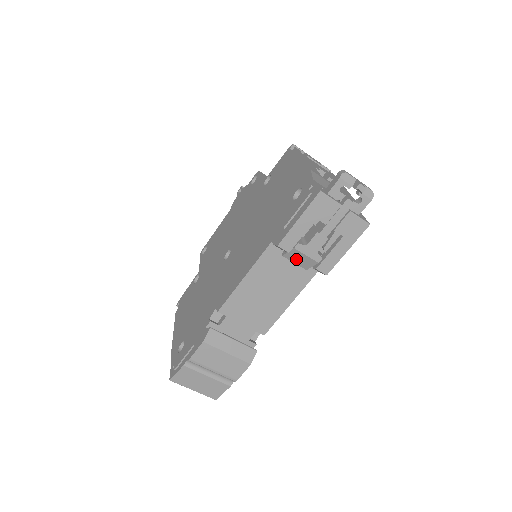
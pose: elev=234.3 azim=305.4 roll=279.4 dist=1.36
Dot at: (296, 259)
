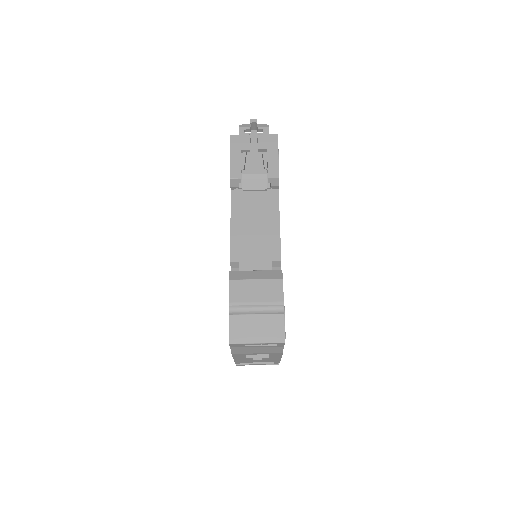
Dot at: (252, 185)
